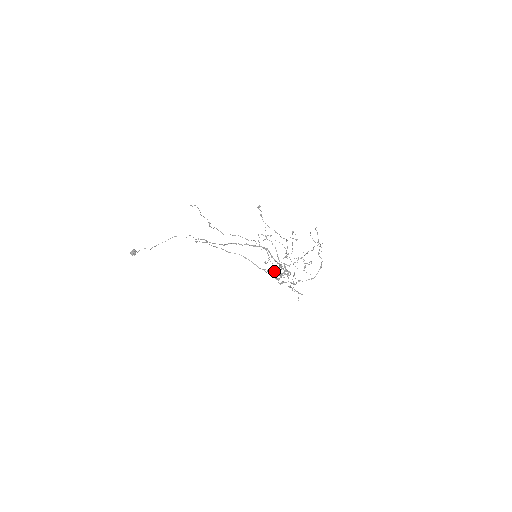
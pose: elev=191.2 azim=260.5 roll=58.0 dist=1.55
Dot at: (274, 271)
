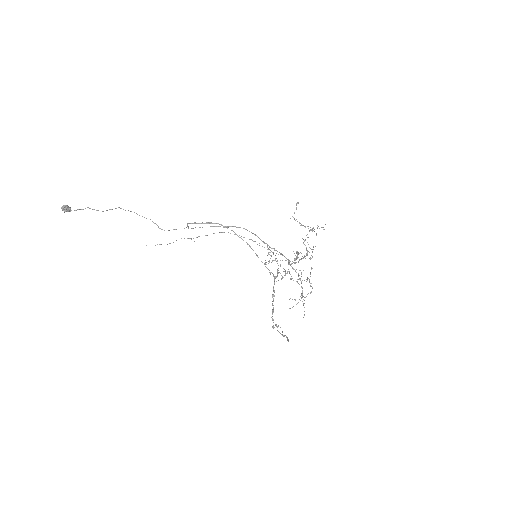
Dot at: occluded
